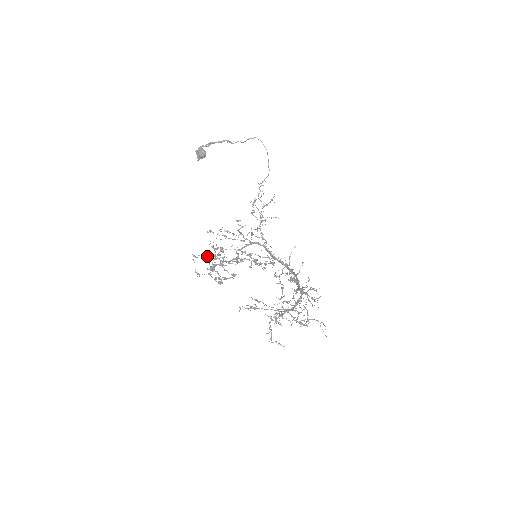
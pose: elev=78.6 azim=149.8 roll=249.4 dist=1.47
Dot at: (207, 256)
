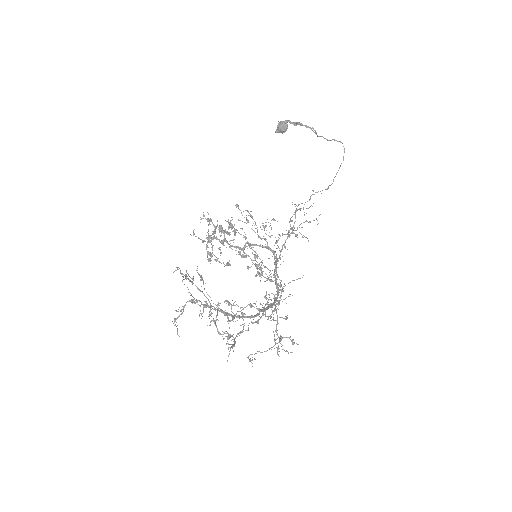
Dot at: (211, 220)
